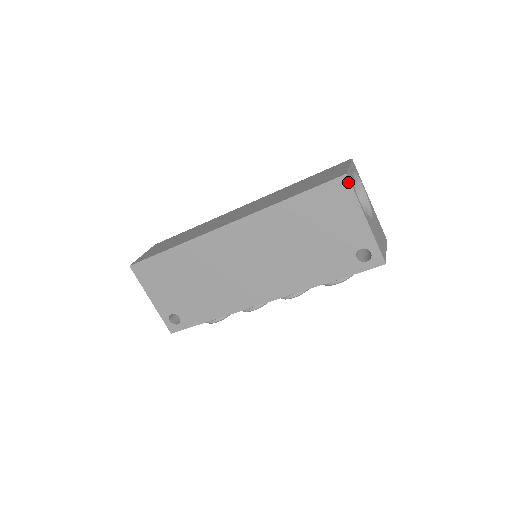
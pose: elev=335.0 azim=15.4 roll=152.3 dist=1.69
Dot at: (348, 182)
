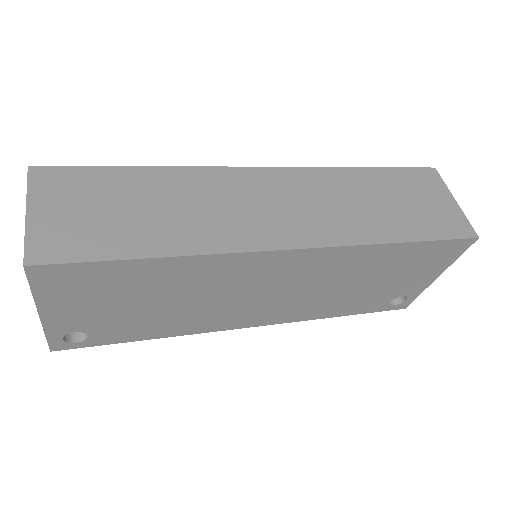
Dot at: (470, 245)
